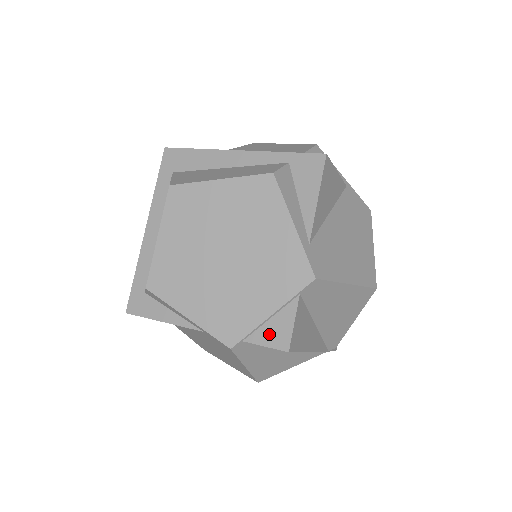
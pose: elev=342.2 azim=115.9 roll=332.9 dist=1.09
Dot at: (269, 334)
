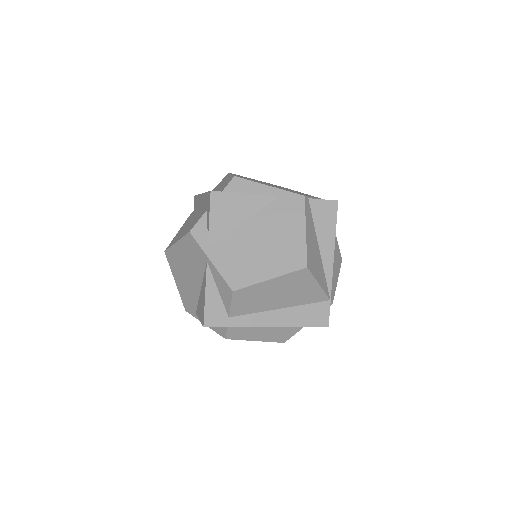
Dot at: occluded
